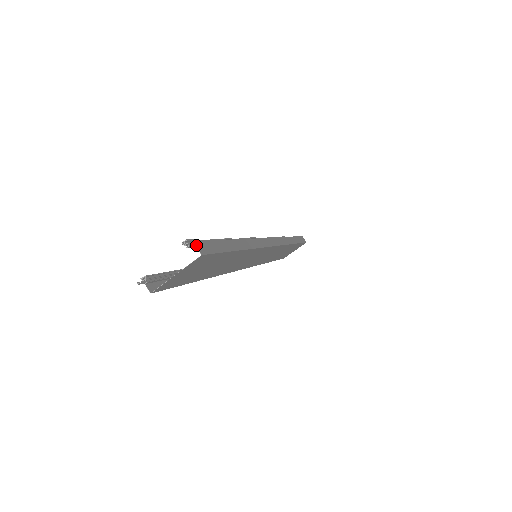
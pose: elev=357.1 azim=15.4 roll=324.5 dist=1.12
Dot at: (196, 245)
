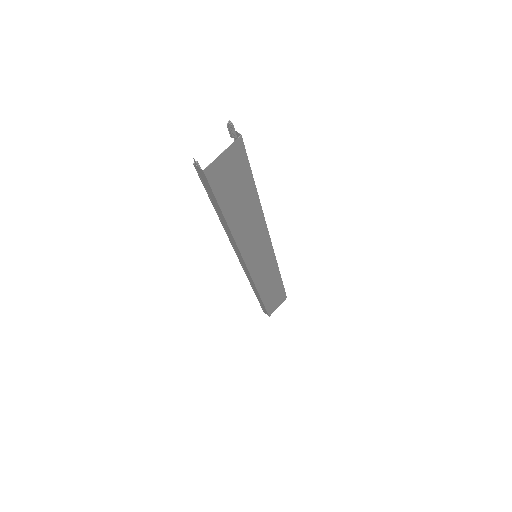
Dot at: (235, 131)
